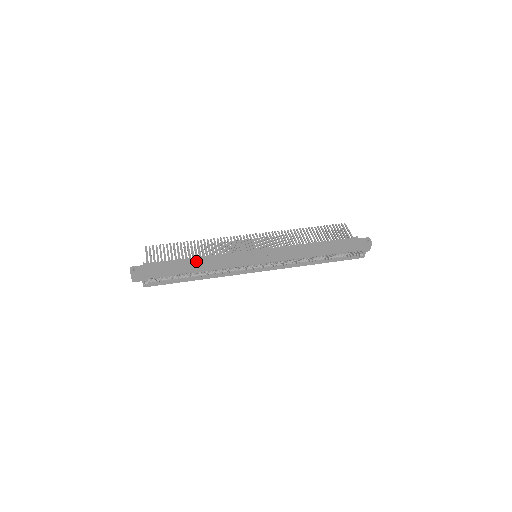
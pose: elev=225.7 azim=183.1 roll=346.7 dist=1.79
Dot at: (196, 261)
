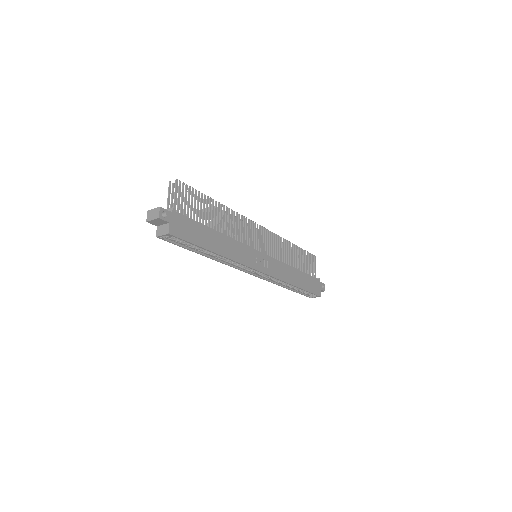
Dot at: (218, 238)
